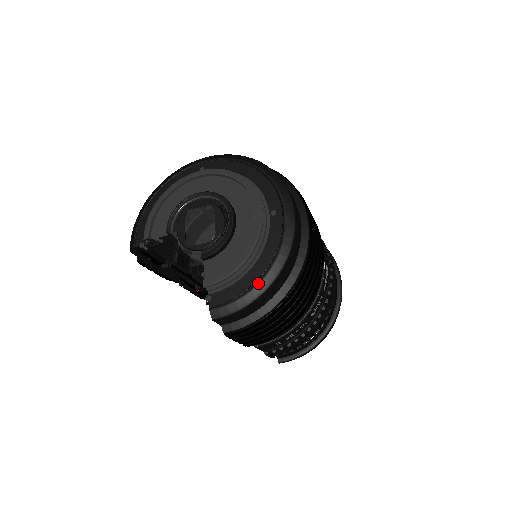
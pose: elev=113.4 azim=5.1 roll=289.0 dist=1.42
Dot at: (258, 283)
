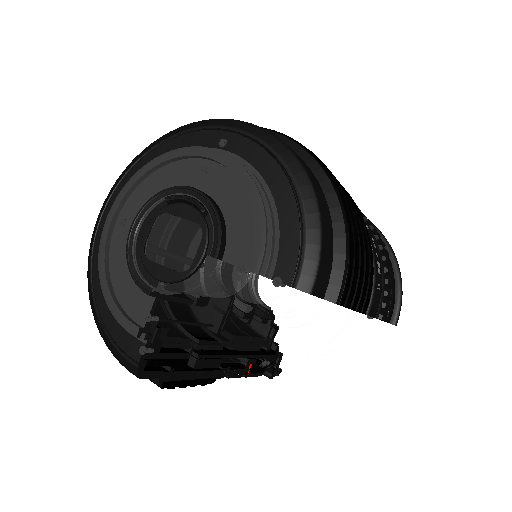
Dot at: (300, 199)
